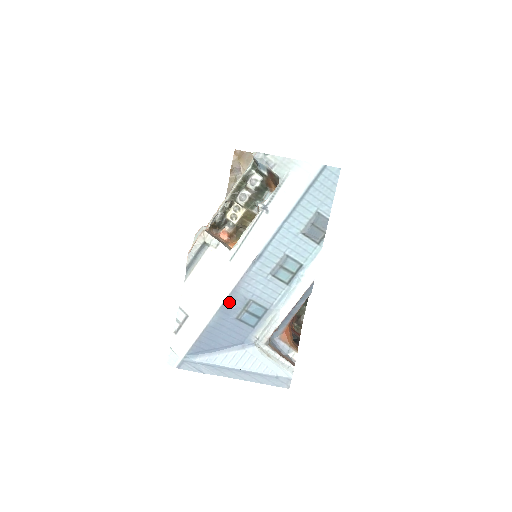
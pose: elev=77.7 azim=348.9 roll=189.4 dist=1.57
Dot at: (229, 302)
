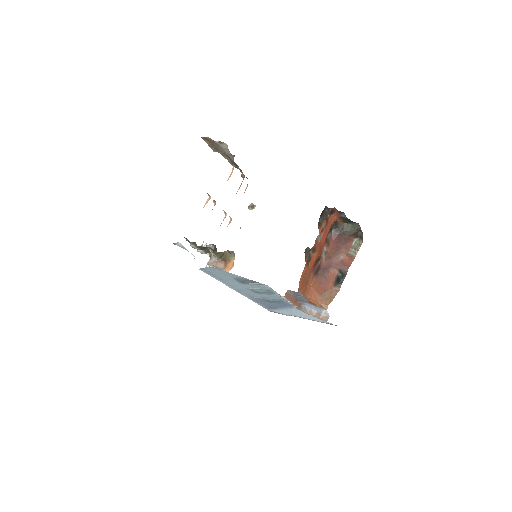
Dot at: (254, 300)
